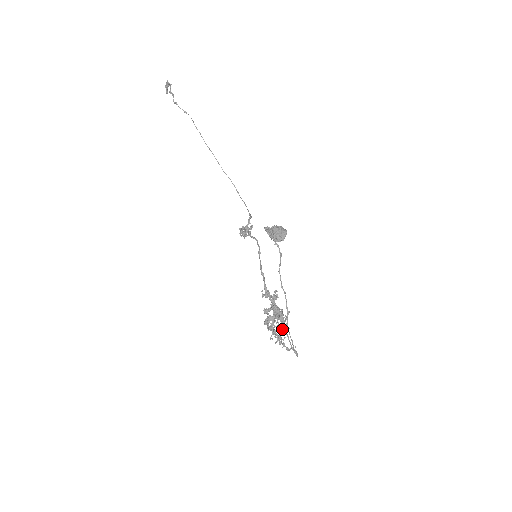
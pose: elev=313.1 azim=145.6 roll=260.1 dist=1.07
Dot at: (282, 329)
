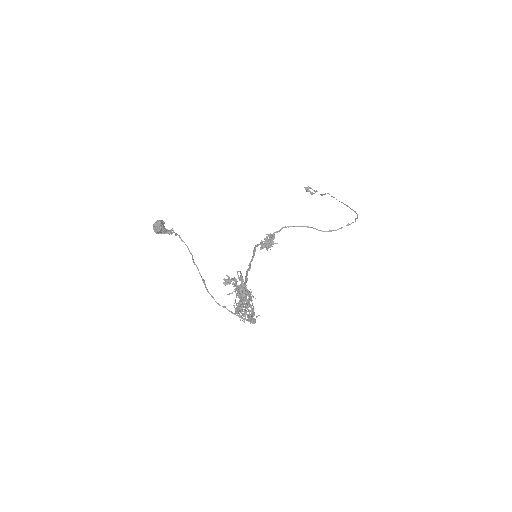
Dot at: (242, 304)
